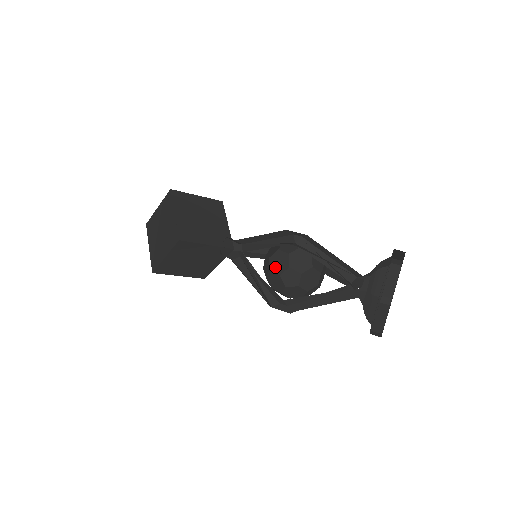
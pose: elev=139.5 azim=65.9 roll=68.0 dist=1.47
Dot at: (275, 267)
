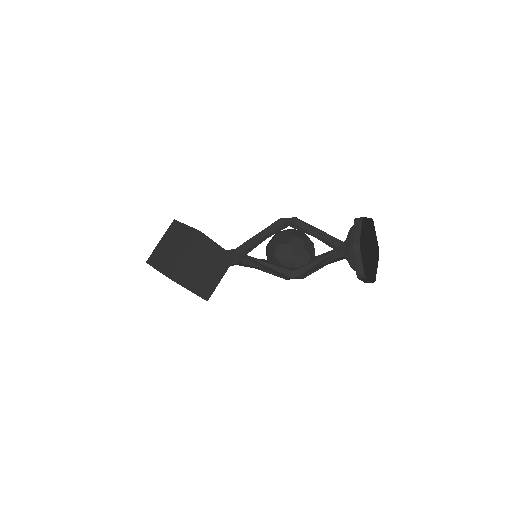
Dot at: occluded
